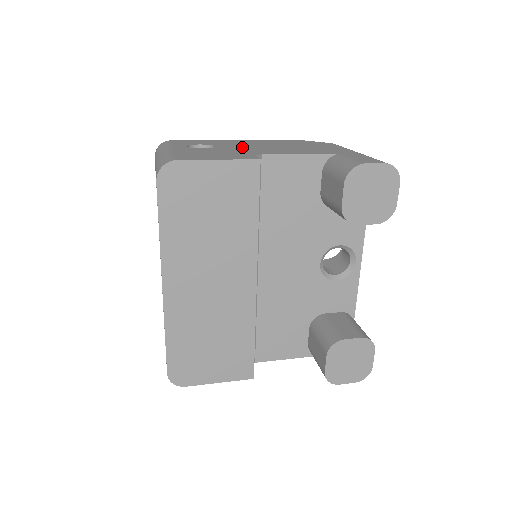
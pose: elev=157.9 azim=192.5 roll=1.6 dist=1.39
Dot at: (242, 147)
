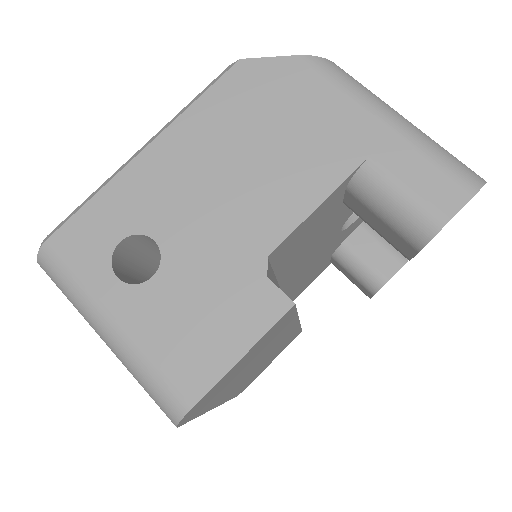
Dot at: (199, 217)
